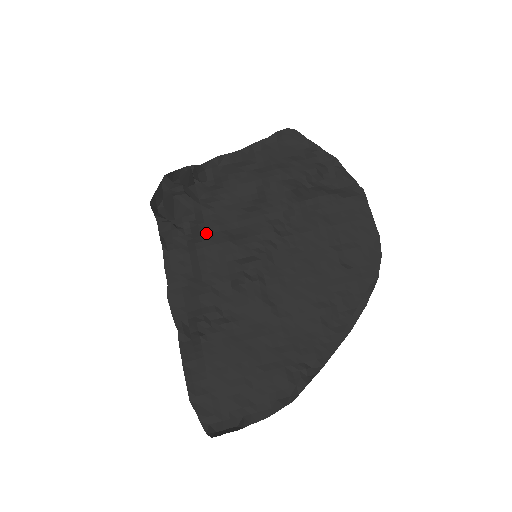
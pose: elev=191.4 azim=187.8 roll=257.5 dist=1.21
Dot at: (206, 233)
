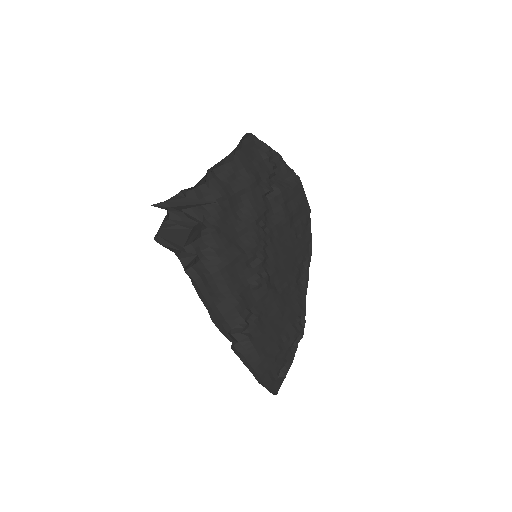
Dot at: (222, 253)
